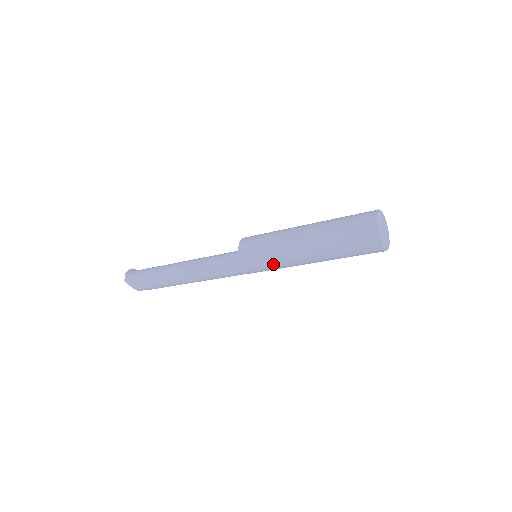
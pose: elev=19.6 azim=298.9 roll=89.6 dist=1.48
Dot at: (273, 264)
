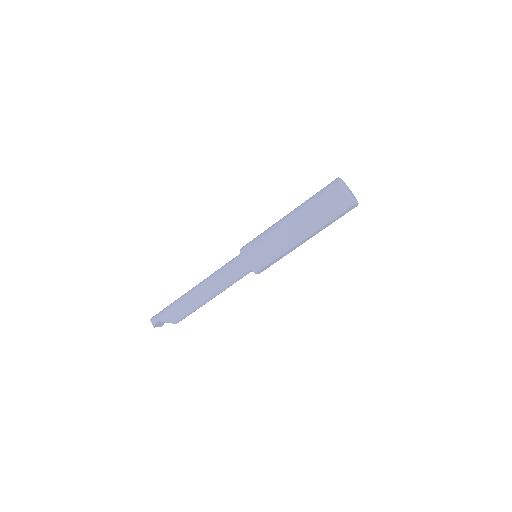
Dot at: (263, 239)
